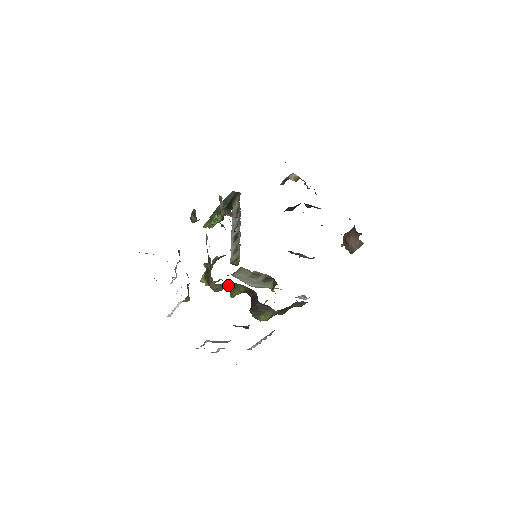
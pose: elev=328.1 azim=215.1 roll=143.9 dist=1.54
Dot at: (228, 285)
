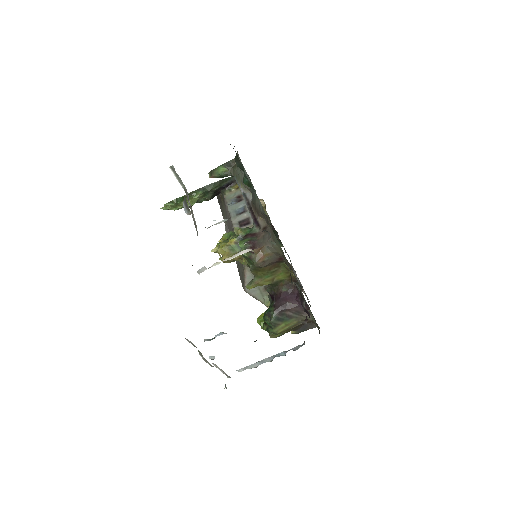
Dot at: (271, 264)
